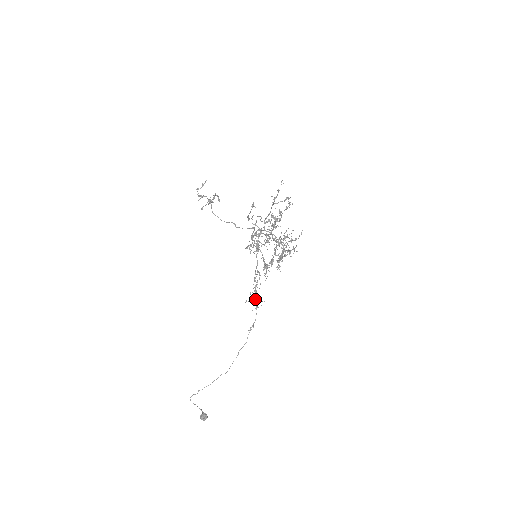
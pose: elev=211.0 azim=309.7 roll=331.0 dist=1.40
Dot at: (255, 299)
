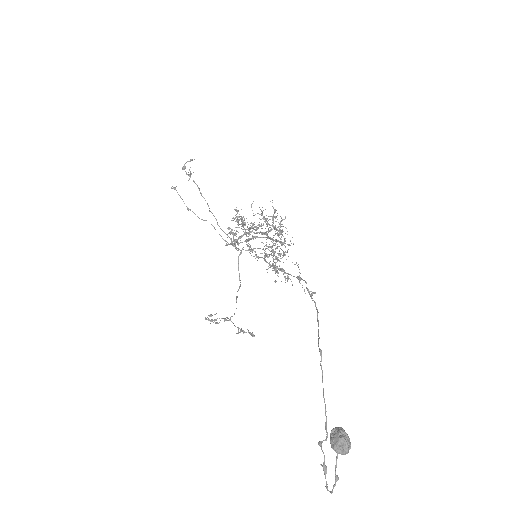
Dot at: occluded
